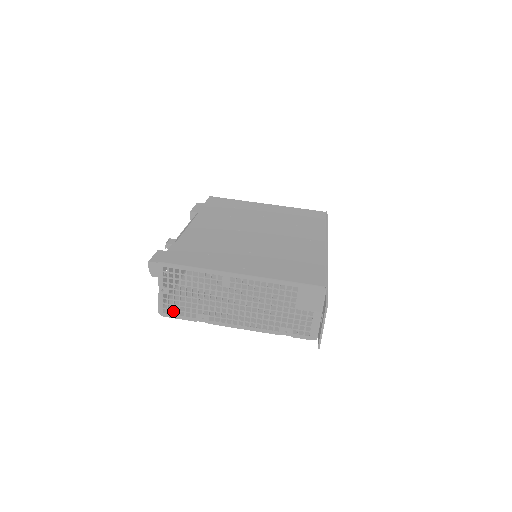
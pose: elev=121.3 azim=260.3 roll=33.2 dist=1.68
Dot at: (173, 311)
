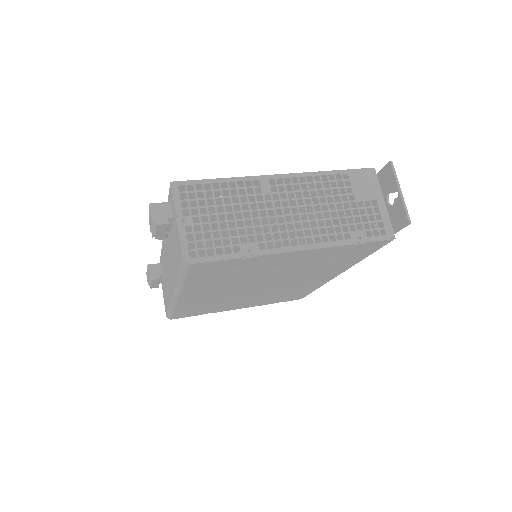
Dot at: (205, 250)
